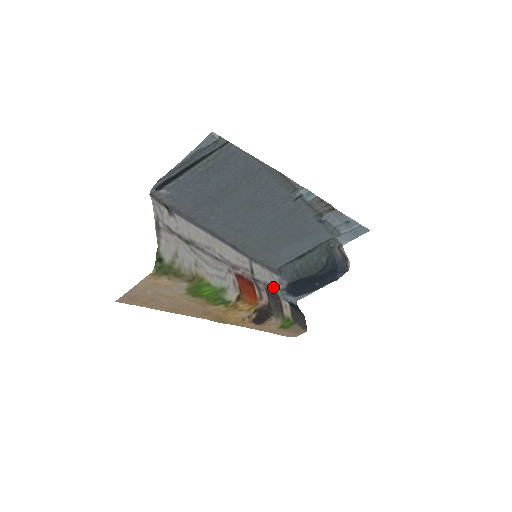
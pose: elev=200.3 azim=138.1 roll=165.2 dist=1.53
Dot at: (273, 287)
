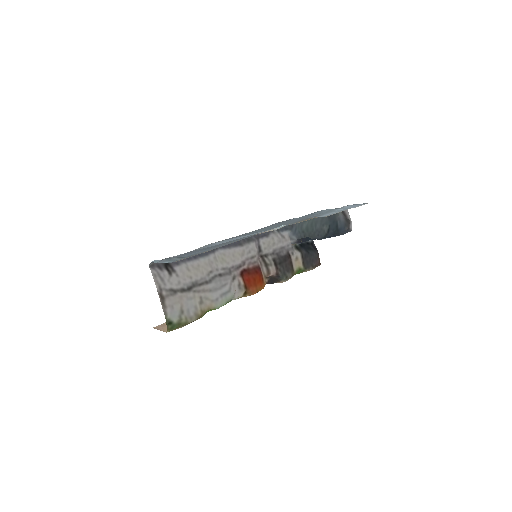
Dot at: (283, 248)
